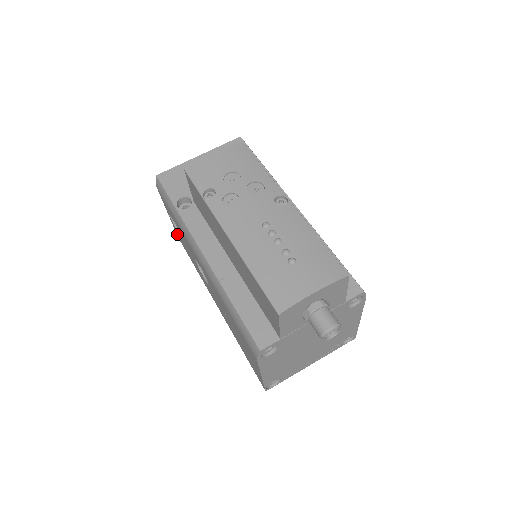
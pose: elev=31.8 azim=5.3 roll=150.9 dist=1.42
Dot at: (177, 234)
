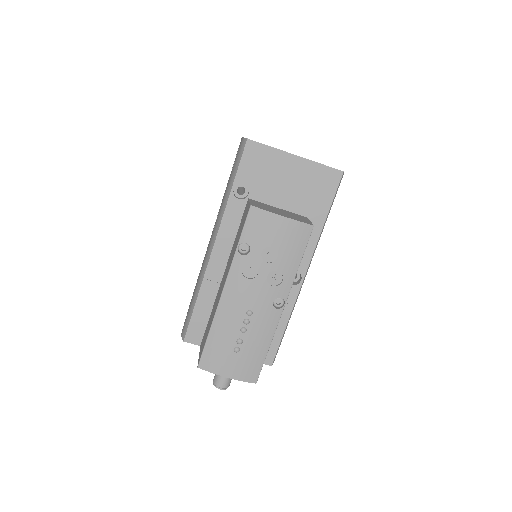
Dot at: occluded
